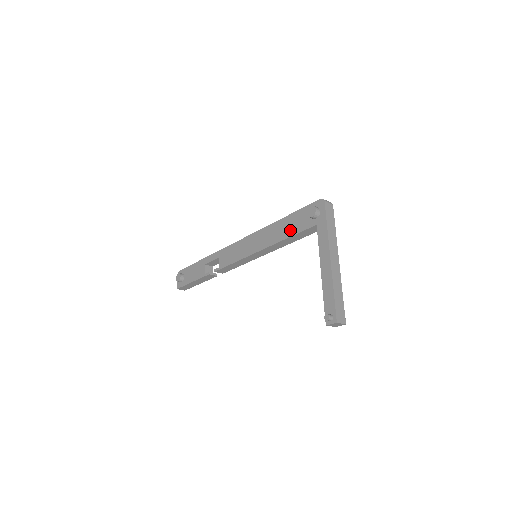
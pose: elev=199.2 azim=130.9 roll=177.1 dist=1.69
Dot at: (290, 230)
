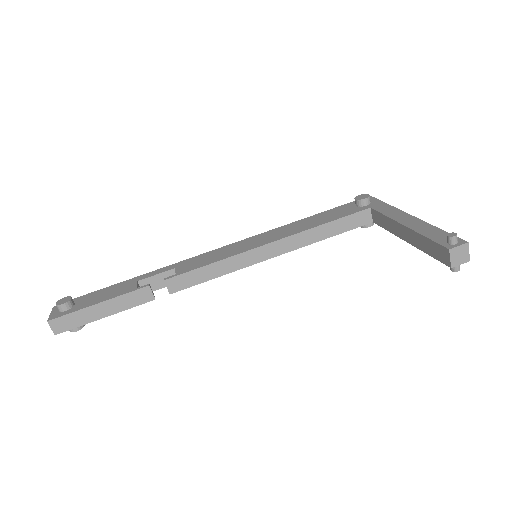
Dot at: (325, 219)
